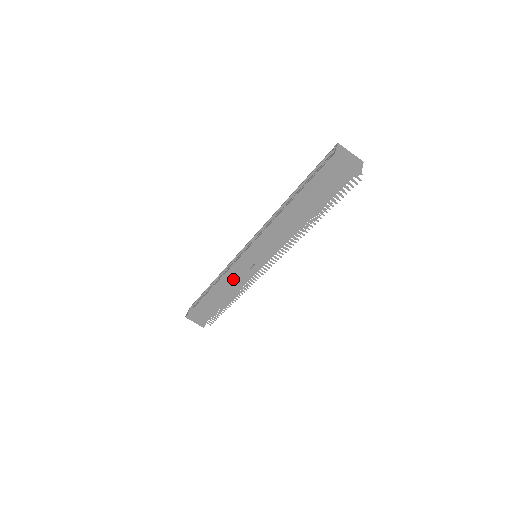
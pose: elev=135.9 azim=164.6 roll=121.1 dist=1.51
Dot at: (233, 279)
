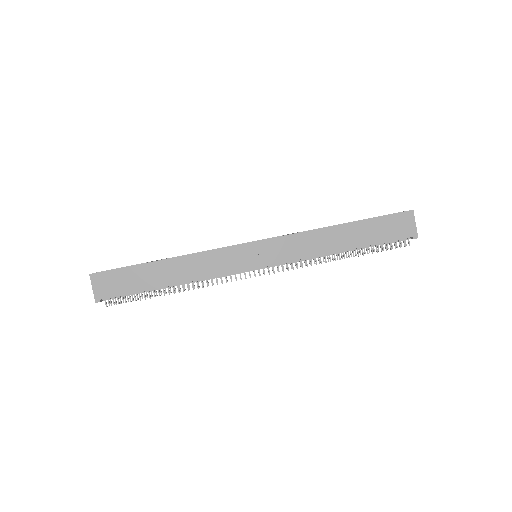
Dot at: (212, 262)
